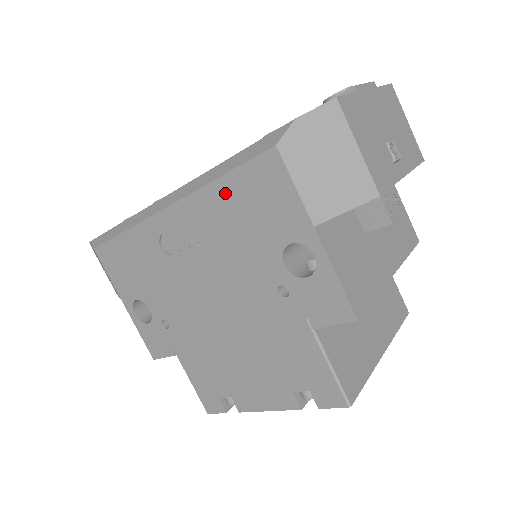
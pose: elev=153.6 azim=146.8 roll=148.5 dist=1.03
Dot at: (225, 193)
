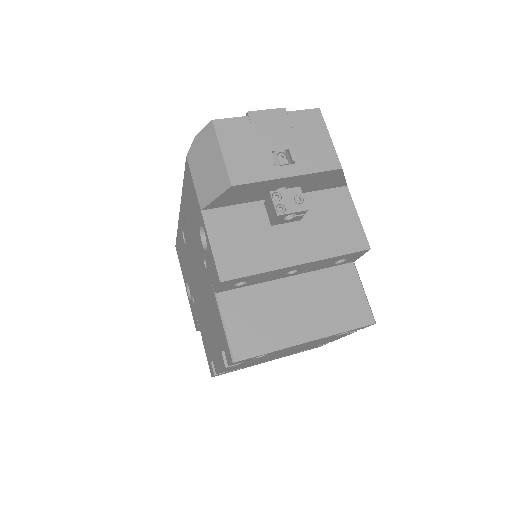
Dot at: (185, 194)
